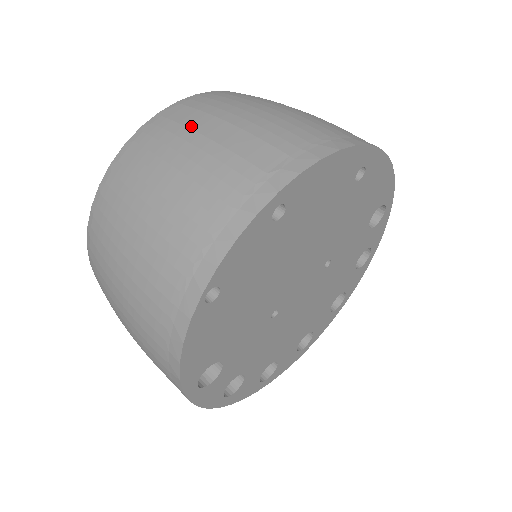
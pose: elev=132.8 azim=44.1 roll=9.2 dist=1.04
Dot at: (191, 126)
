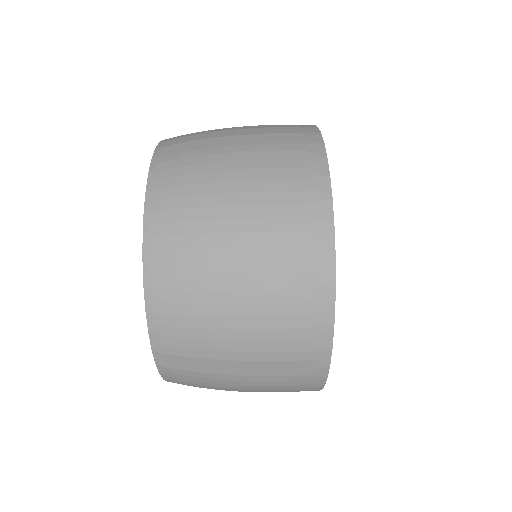
Dot at: (209, 372)
